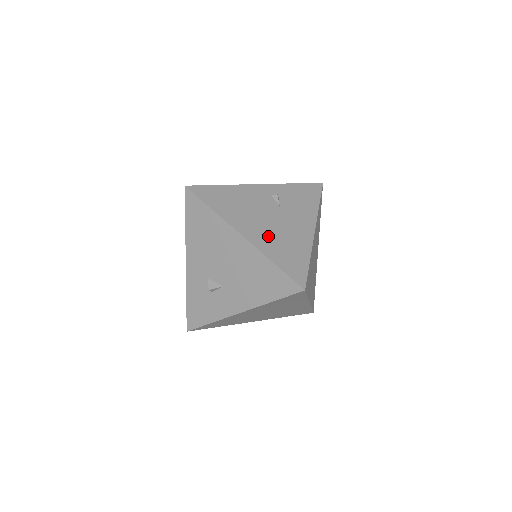
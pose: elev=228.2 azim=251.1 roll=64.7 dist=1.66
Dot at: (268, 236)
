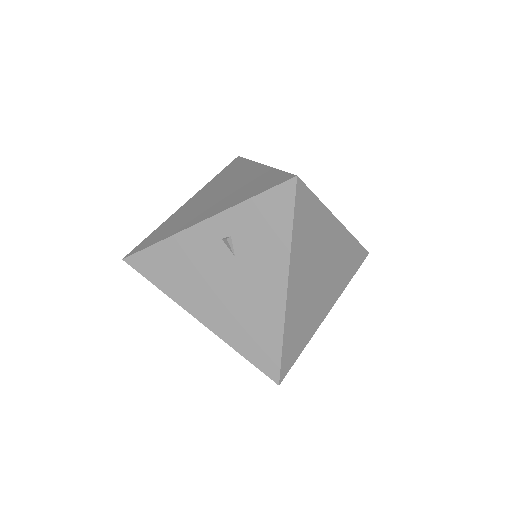
Dot at: (228, 315)
